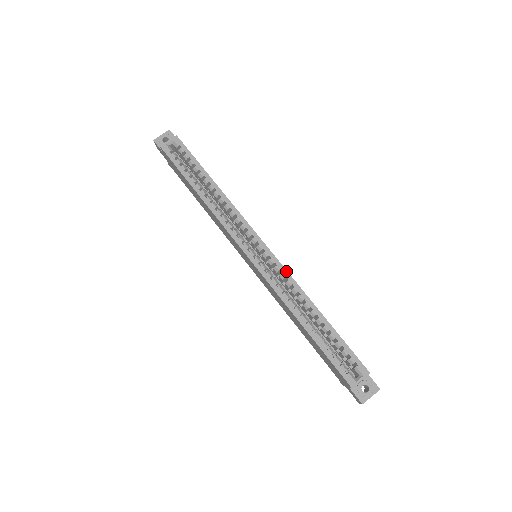
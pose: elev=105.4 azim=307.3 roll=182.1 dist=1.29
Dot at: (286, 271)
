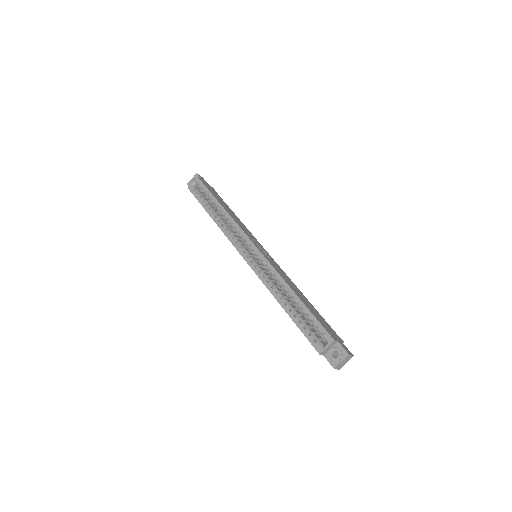
Dot at: (269, 264)
